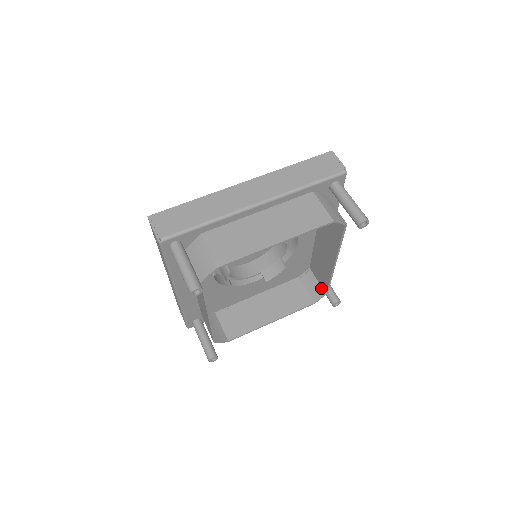
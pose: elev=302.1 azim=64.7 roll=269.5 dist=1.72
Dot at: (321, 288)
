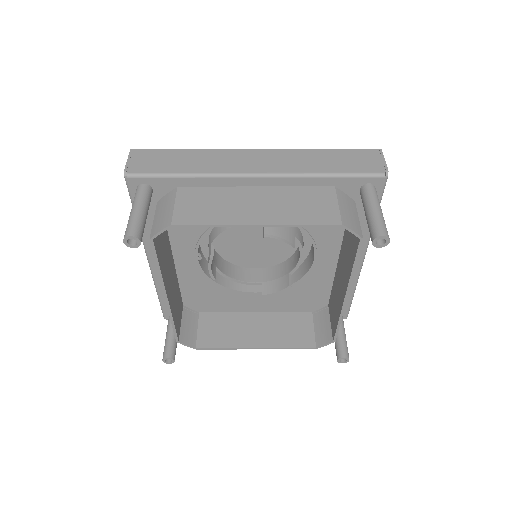
Dot at: (331, 332)
